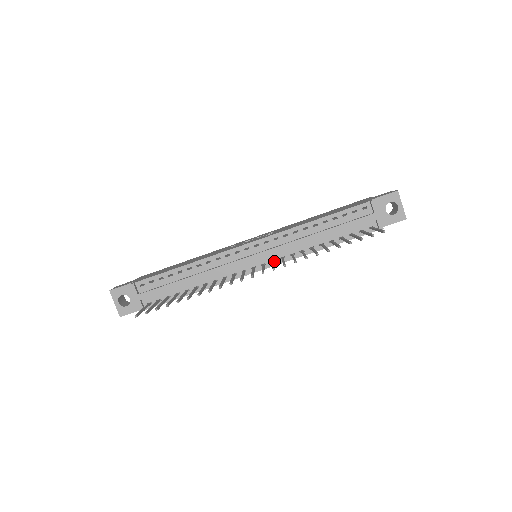
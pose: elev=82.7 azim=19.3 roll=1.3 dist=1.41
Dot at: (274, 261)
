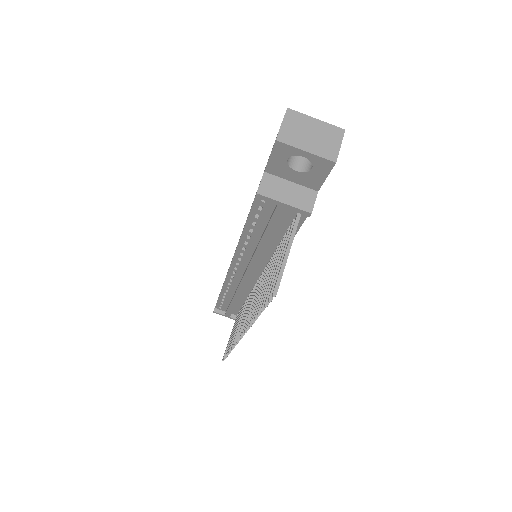
Dot at: occluded
